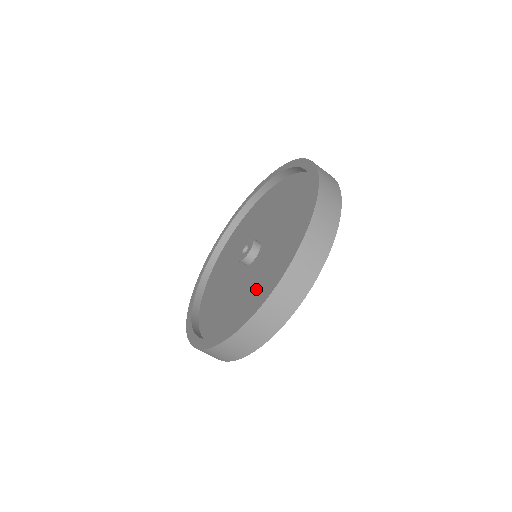
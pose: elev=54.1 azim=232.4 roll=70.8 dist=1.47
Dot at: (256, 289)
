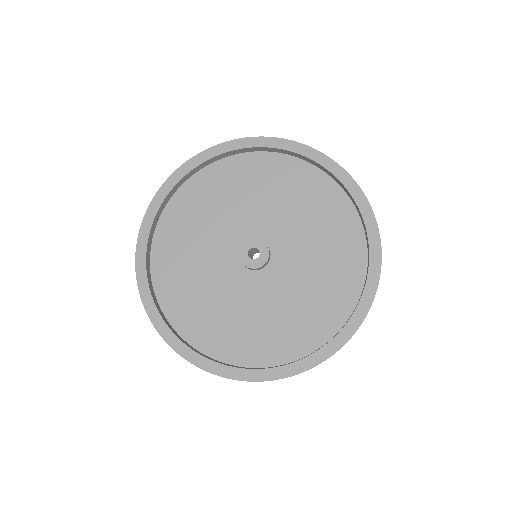
Dot at: (252, 326)
